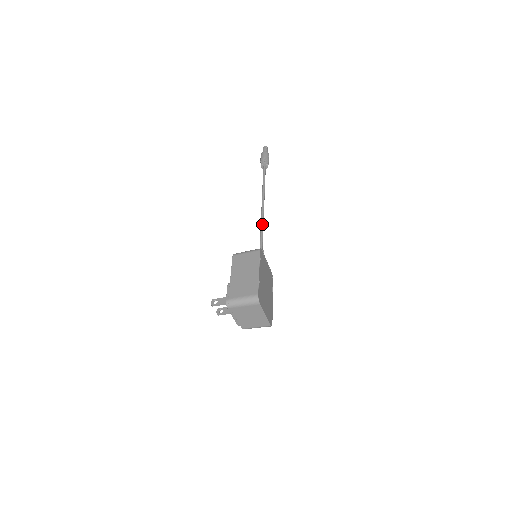
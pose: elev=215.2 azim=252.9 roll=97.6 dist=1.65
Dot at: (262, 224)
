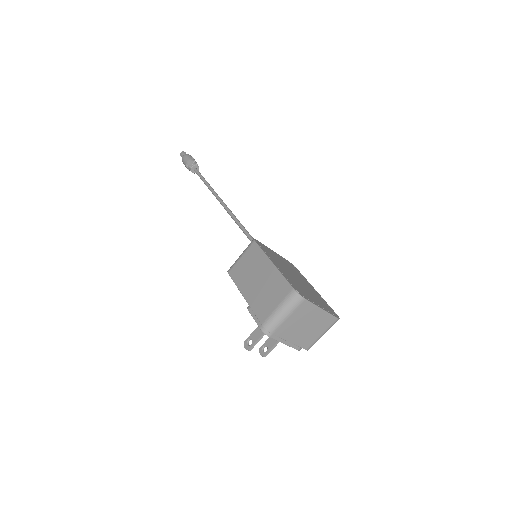
Dot at: (236, 220)
